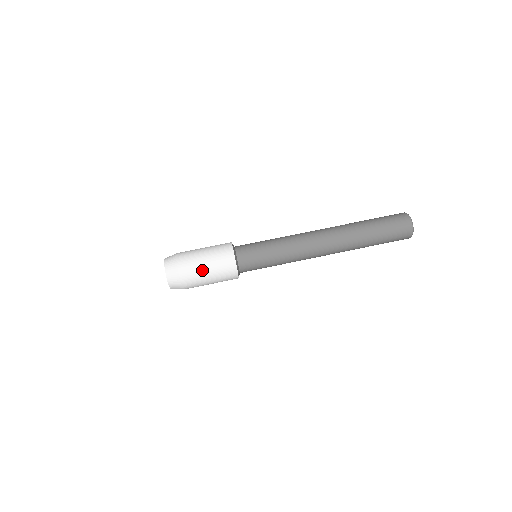
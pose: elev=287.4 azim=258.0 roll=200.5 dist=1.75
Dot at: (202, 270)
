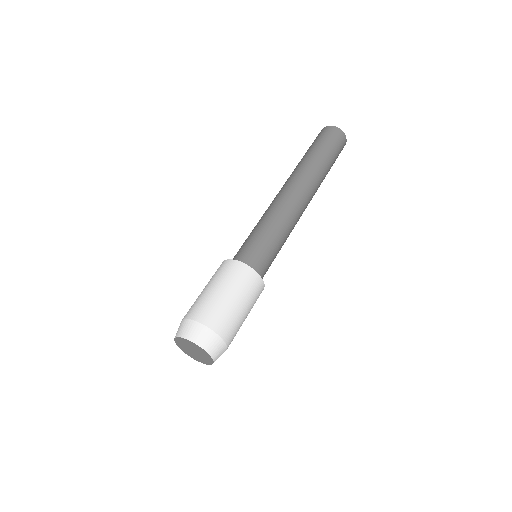
Dot at: (227, 303)
